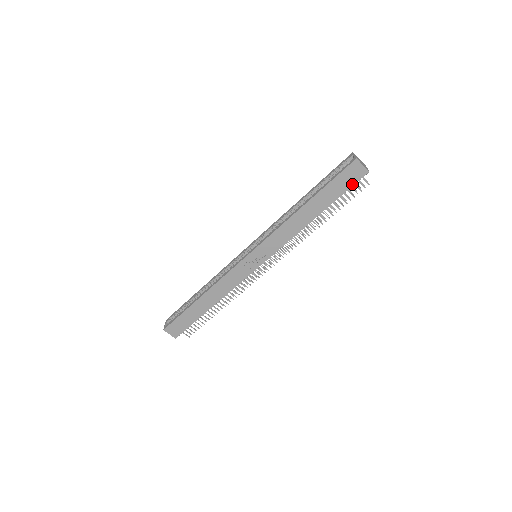
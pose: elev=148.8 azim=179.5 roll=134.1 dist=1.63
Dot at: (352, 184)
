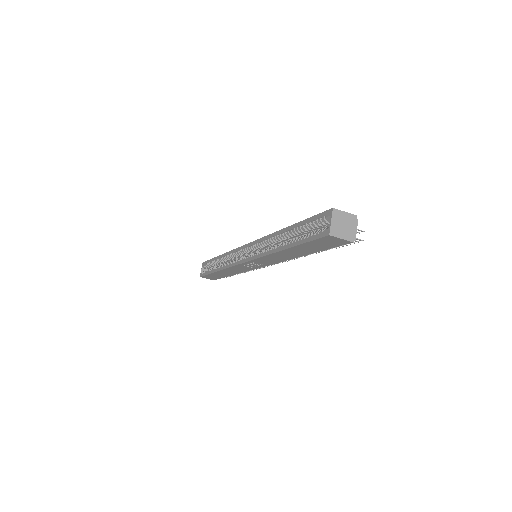
Dot at: (335, 246)
